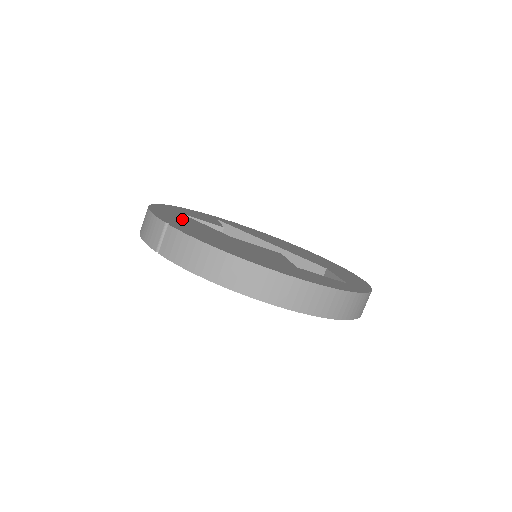
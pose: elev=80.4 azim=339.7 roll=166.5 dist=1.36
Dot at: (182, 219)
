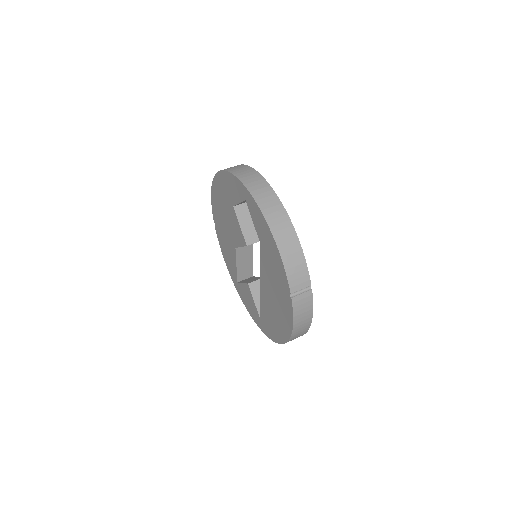
Dot at: occluded
